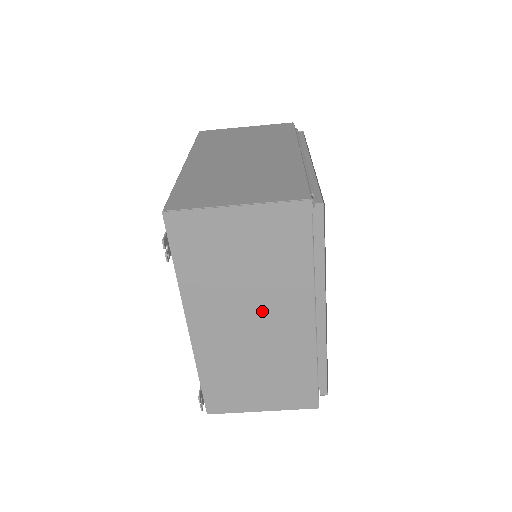
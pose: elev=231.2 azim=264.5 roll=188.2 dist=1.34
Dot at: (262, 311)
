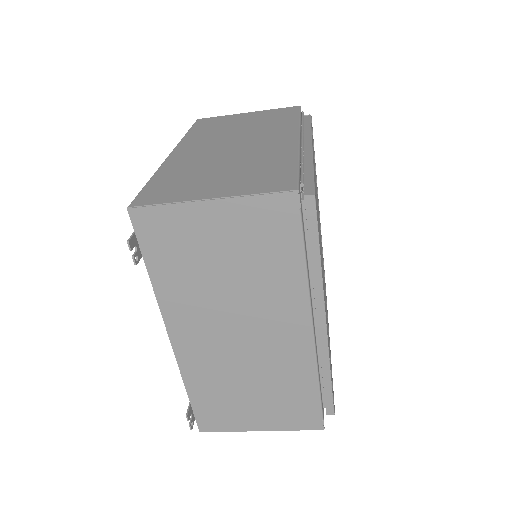
Dot at: (250, 321)
